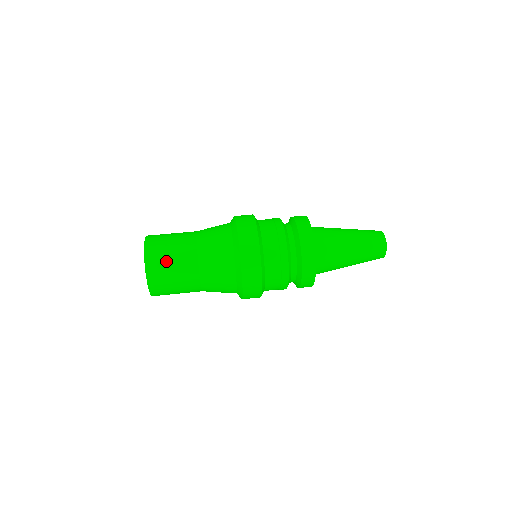
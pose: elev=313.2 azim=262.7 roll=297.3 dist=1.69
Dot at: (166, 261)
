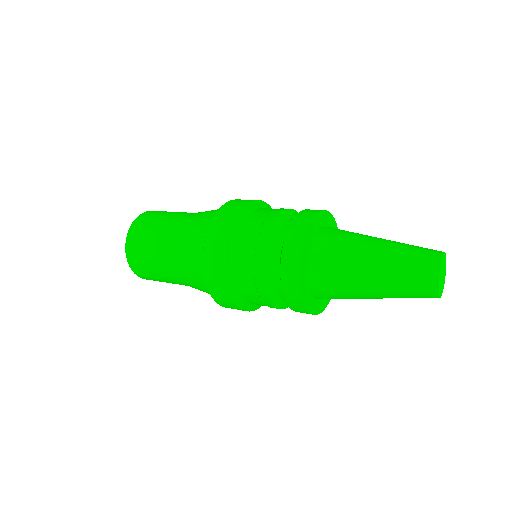
Dot at: (144, 239)
